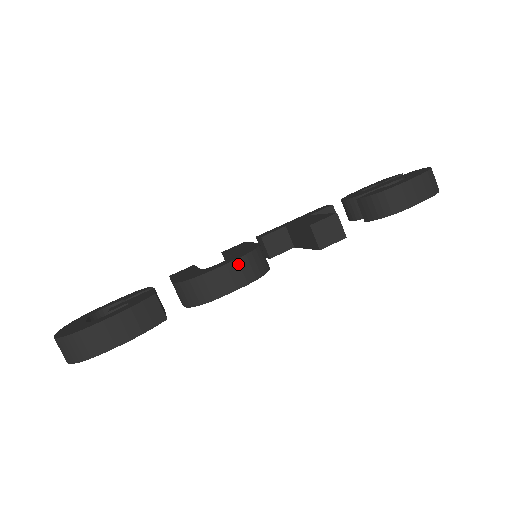
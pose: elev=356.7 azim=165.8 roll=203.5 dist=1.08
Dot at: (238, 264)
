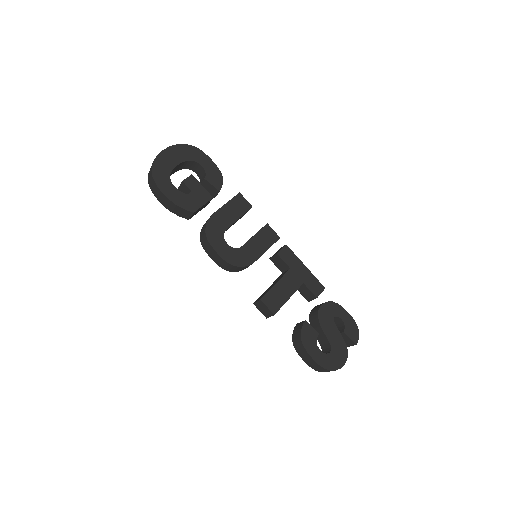
Dot at: (222, 260)
